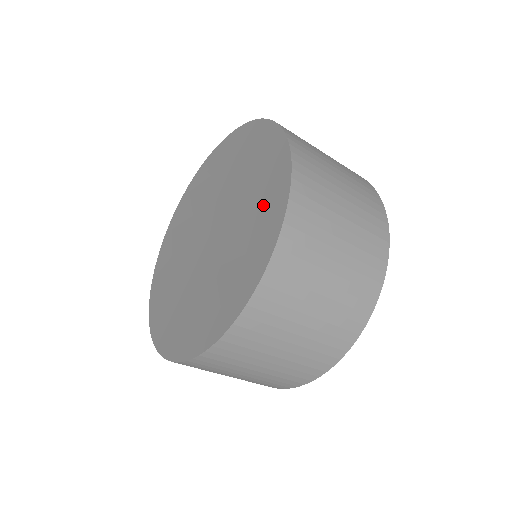
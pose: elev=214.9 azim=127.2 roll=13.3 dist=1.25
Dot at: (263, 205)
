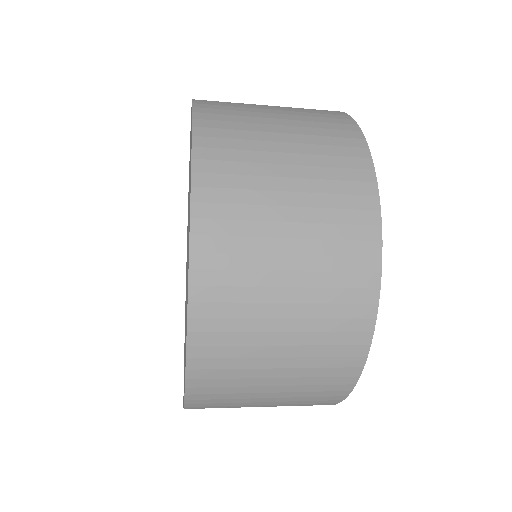
Dot at: occluded
